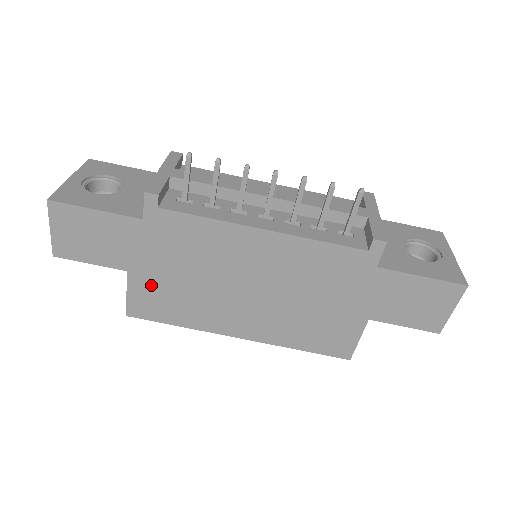
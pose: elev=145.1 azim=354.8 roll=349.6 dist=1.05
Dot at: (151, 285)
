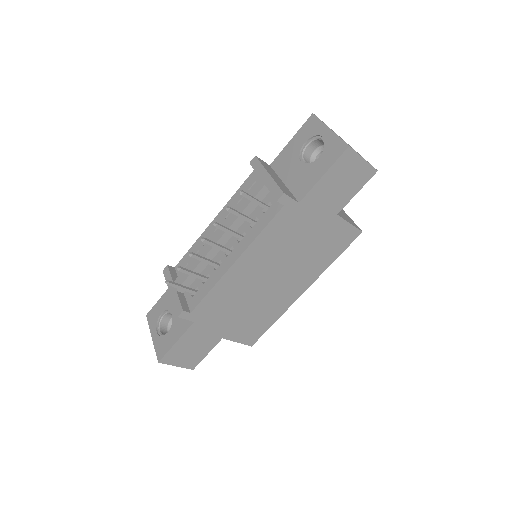
Dot at: (238, 329)
